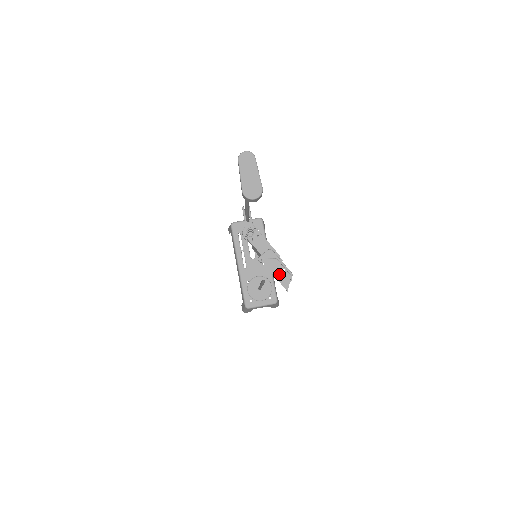
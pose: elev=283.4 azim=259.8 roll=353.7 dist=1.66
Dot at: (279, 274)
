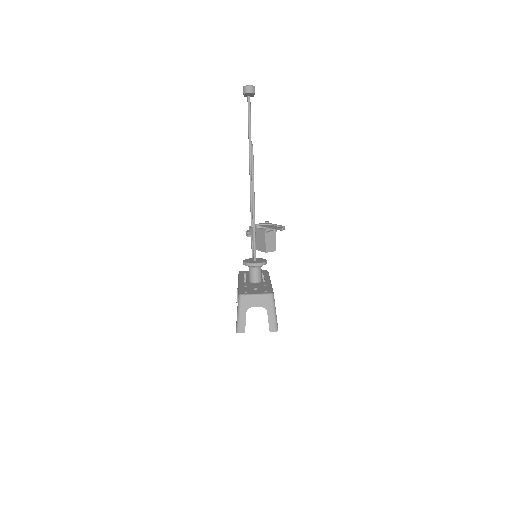
Dot at: (272, 227)
